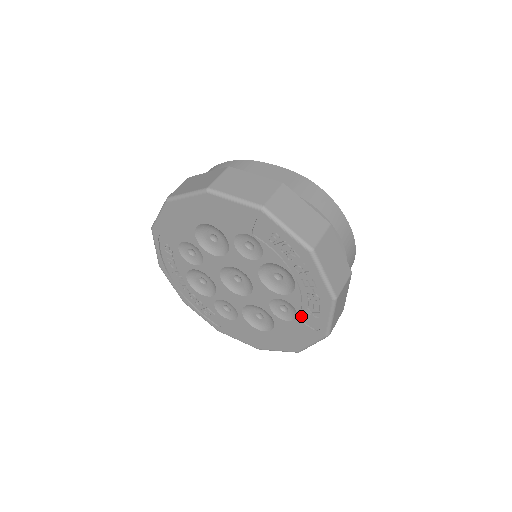
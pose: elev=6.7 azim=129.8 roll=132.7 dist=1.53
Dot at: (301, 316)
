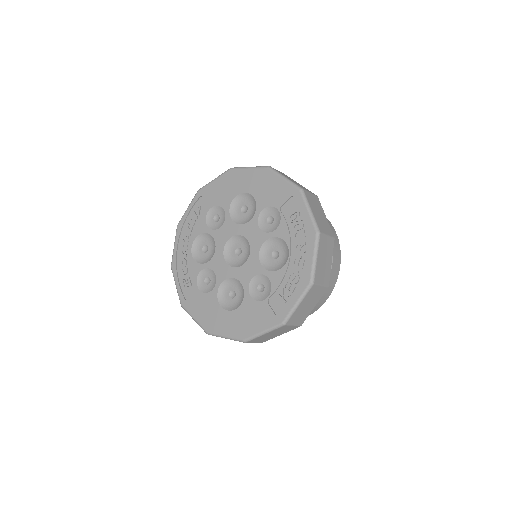
Dot at: (272, 298)
